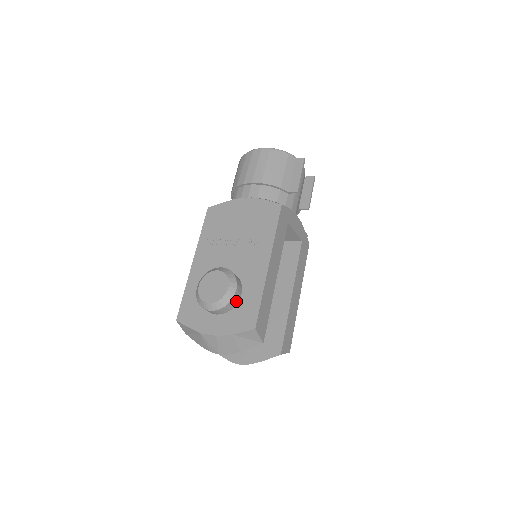
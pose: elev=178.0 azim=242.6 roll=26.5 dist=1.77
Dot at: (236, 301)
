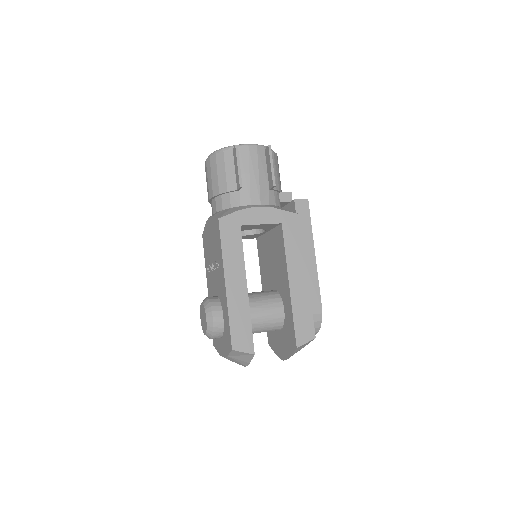
Dot at: (221, 325)
